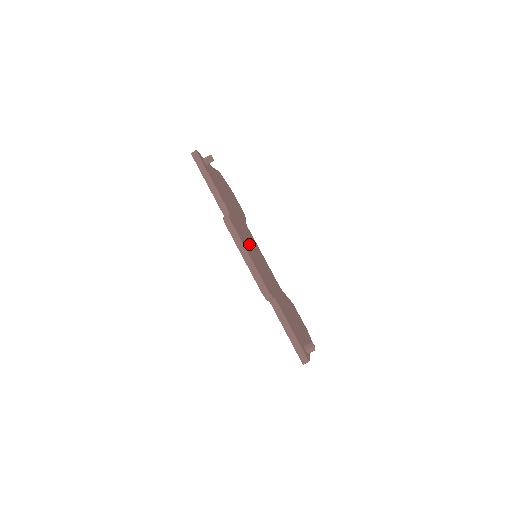
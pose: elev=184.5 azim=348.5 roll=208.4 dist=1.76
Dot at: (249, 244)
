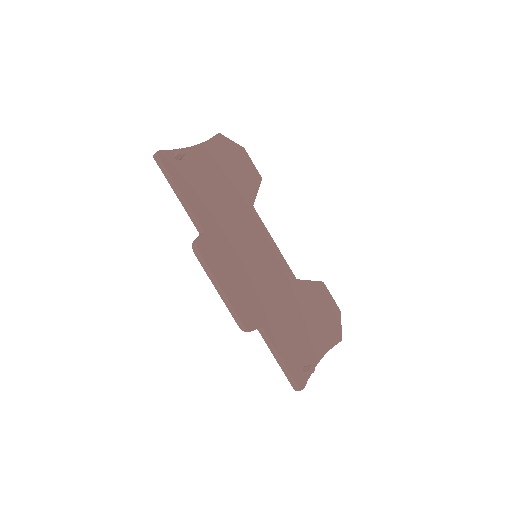
Dot at: (237, 256)
